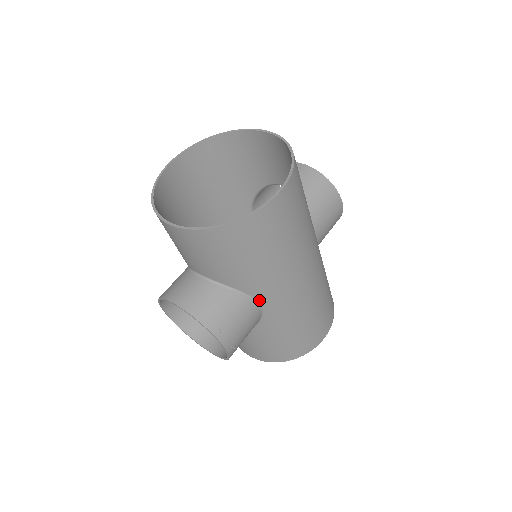
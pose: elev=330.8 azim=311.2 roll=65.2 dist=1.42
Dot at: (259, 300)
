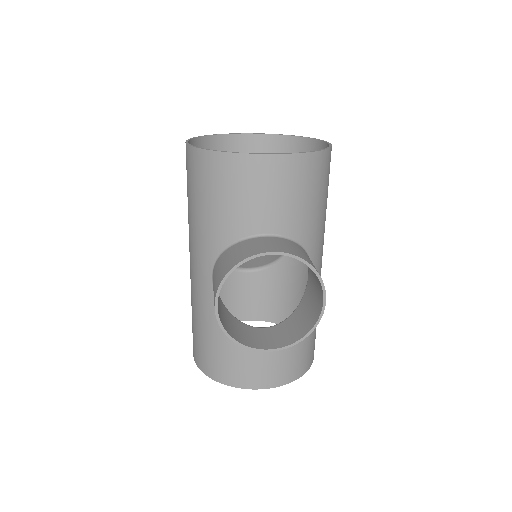
Dot at: occluded
